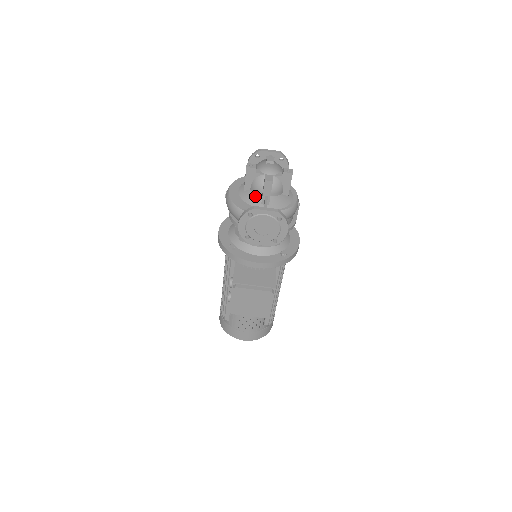
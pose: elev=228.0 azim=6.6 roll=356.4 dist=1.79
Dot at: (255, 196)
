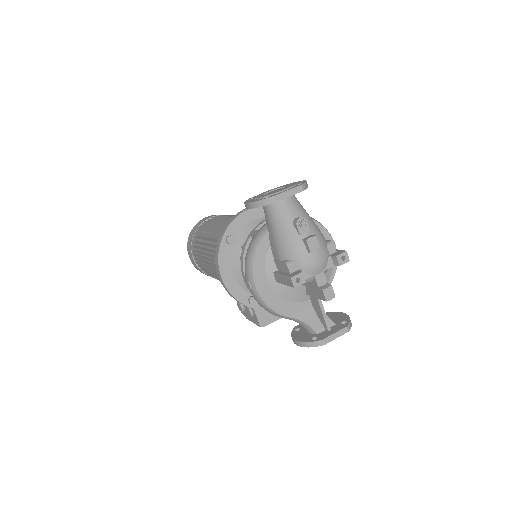
Dot at: (297, 289)
